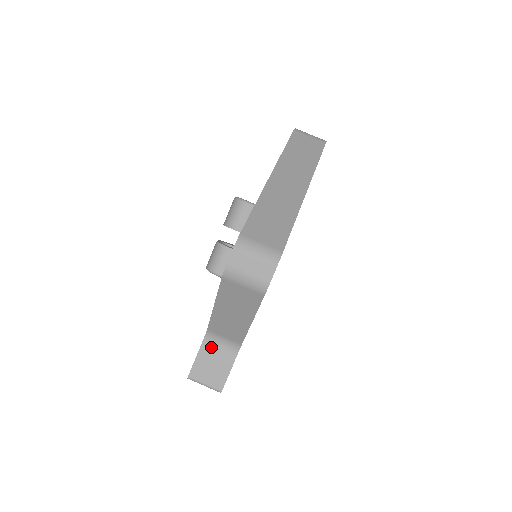
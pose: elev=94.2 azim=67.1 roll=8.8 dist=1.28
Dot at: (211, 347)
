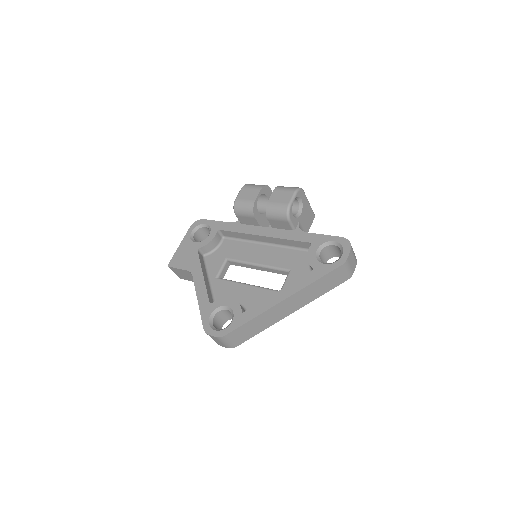
Dot at: (189, 274)
